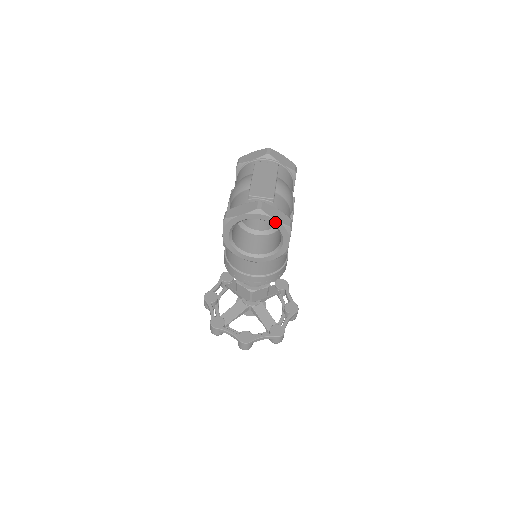
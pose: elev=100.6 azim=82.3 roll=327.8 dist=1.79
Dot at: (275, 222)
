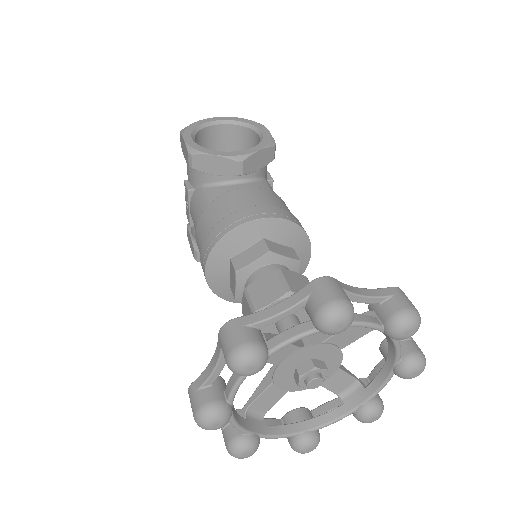
Dot at: (239, 120)
